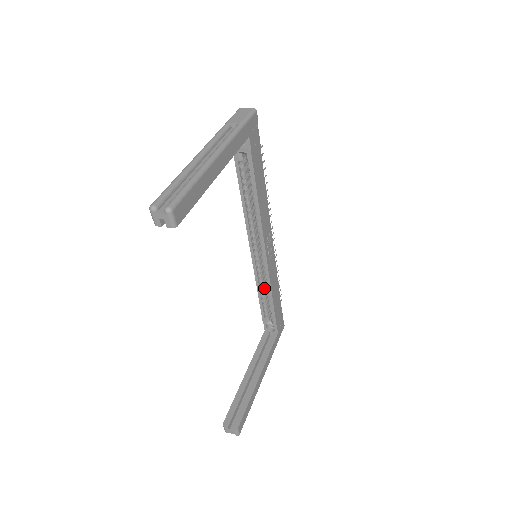
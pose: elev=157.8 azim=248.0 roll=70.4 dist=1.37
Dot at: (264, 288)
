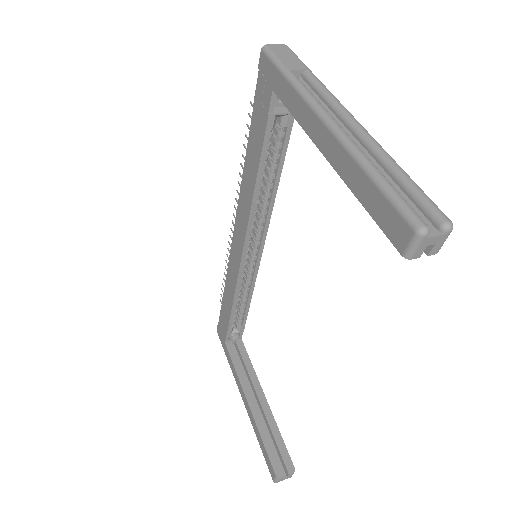
Dot at: (239, 293)
